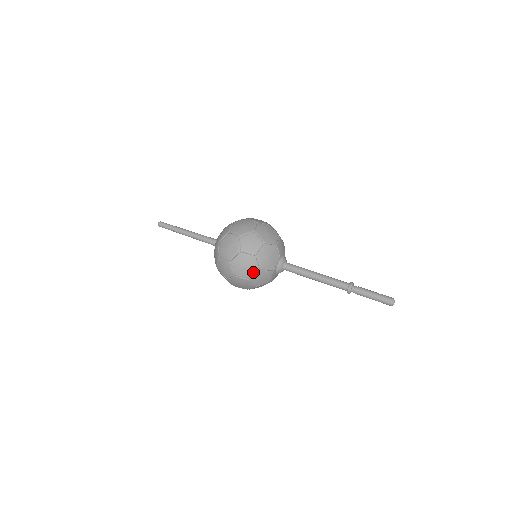
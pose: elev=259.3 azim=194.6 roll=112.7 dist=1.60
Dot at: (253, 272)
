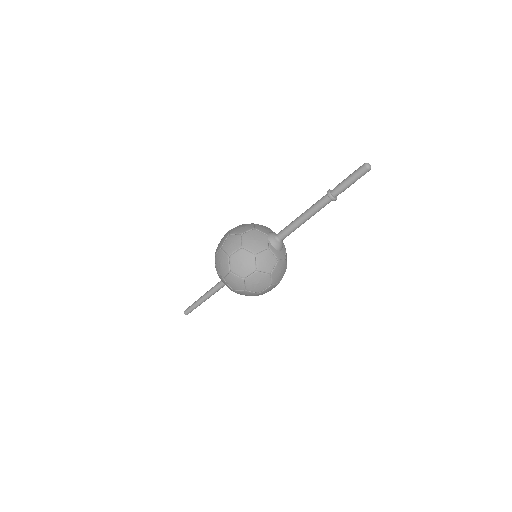
Dot at: (252, 262)
